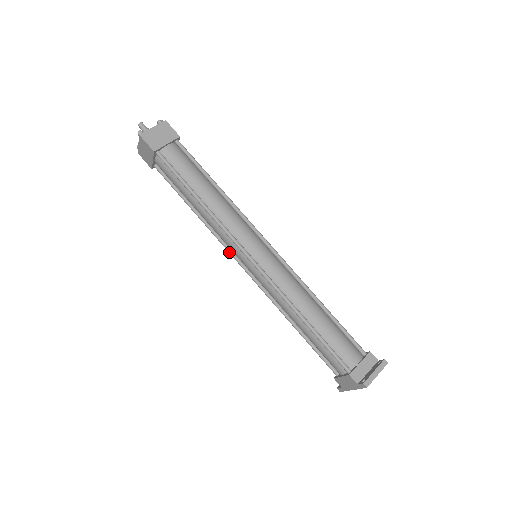
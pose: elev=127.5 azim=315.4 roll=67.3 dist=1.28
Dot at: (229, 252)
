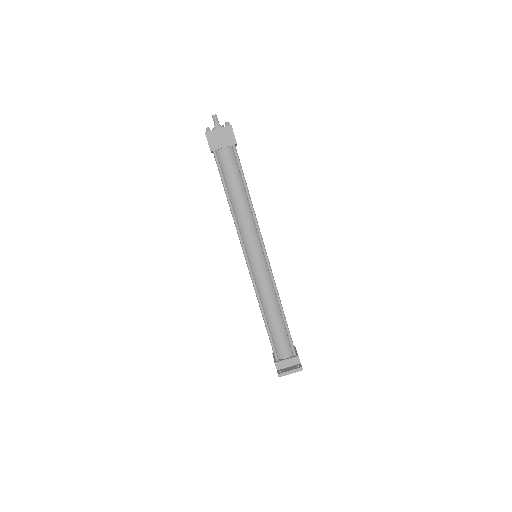
Dot at: occluded
